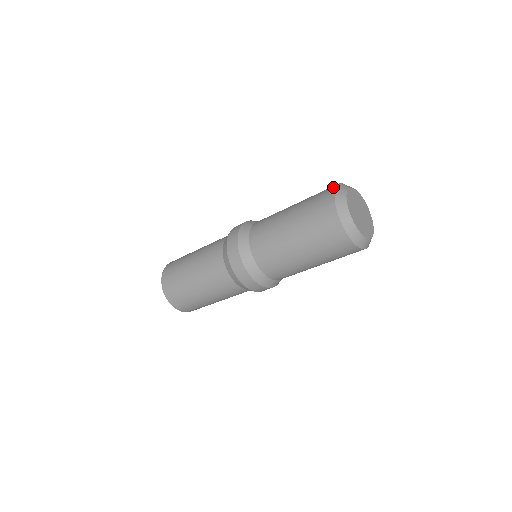
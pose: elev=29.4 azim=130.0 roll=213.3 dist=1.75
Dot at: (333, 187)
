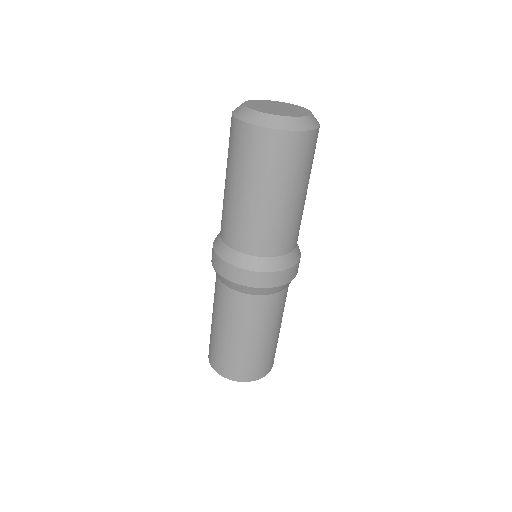
Dot at: (231, 118)
